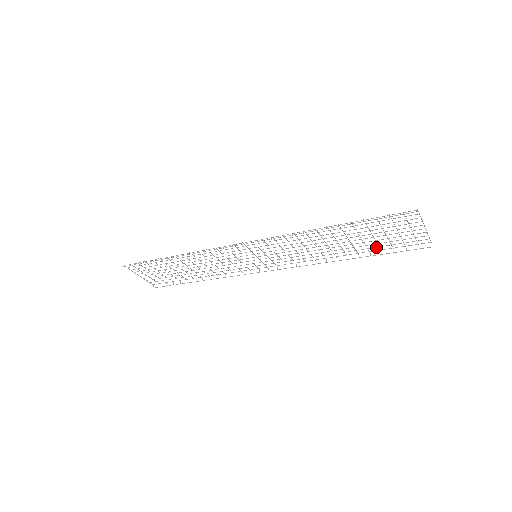
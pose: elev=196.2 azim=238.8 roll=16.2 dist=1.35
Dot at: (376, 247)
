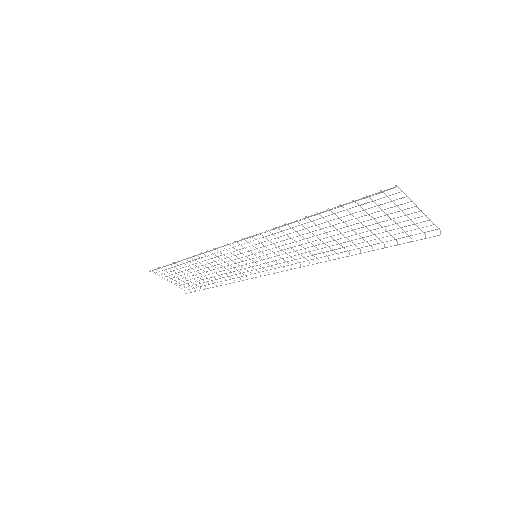
Dot at: (375, 239)
